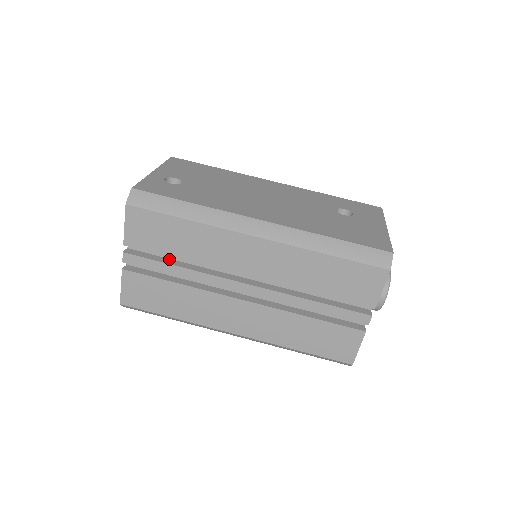
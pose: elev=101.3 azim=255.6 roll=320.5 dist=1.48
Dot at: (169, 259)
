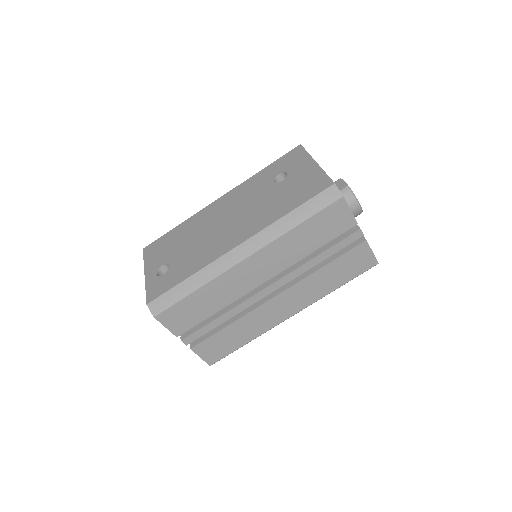
Dot at: (210, 317)
